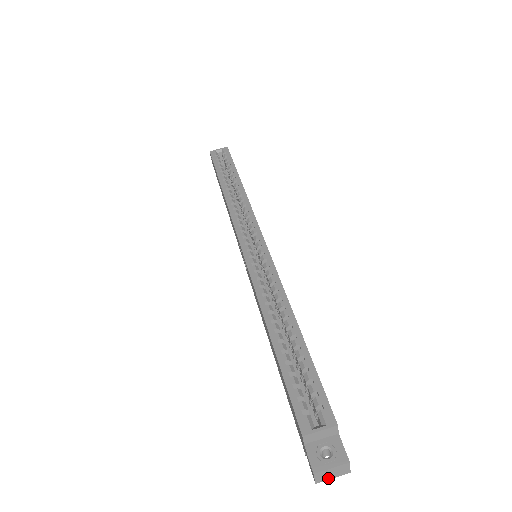
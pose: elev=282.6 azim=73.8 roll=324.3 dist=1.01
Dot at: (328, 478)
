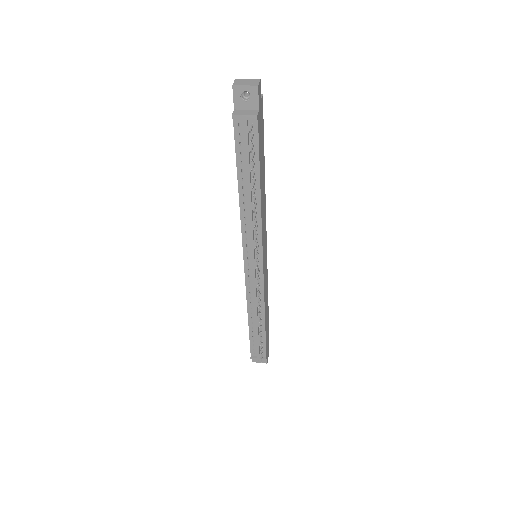
Dot at: (242, 85)
